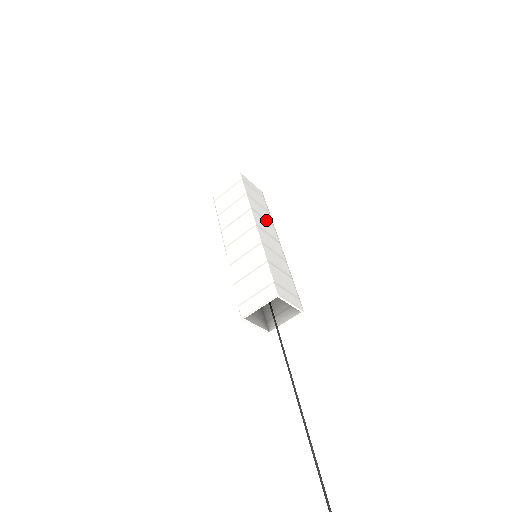
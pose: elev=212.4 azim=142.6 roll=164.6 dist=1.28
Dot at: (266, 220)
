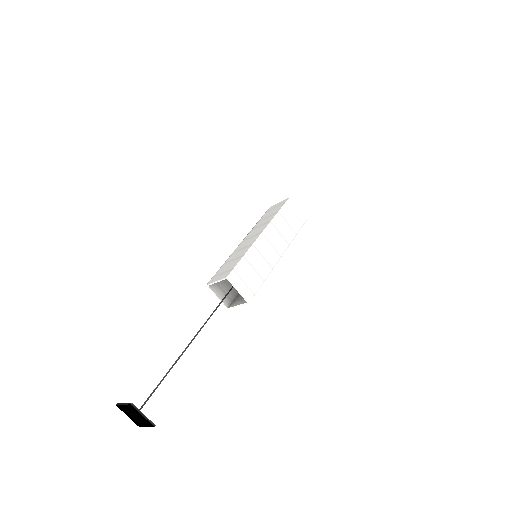
Dot at: (283, 236)
